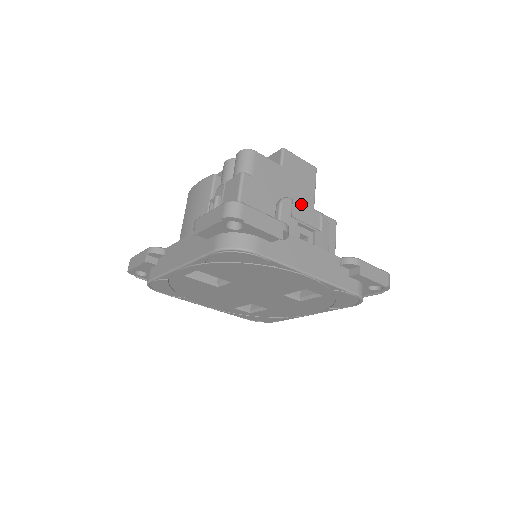
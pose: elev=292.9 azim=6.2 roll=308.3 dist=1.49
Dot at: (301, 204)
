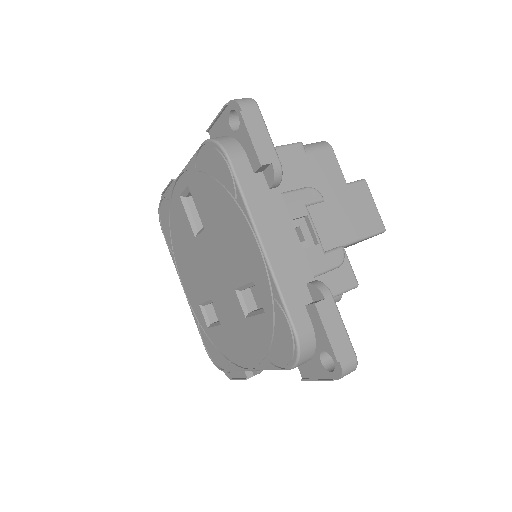
Dot at: occluded
